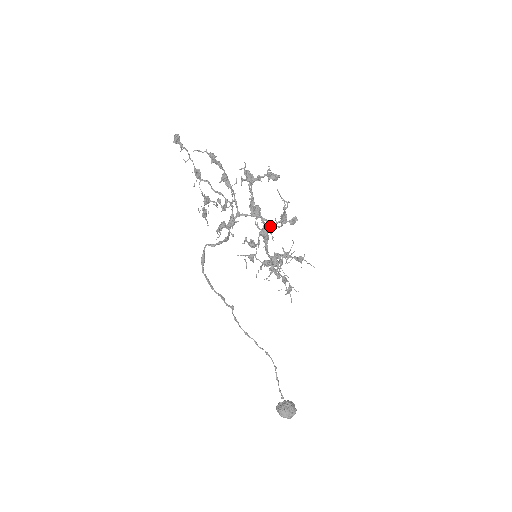
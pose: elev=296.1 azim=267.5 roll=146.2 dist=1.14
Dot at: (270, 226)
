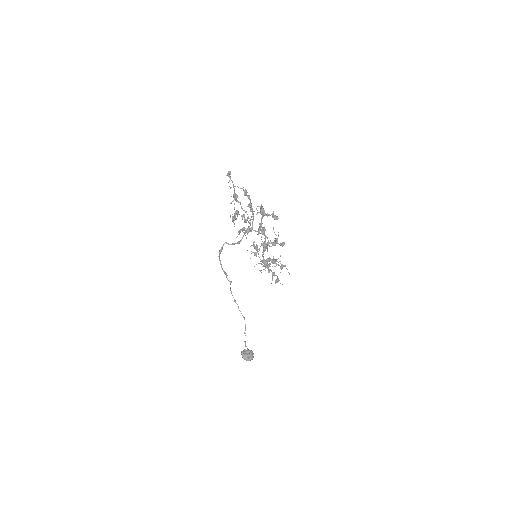
Dot at: (268, 242)
